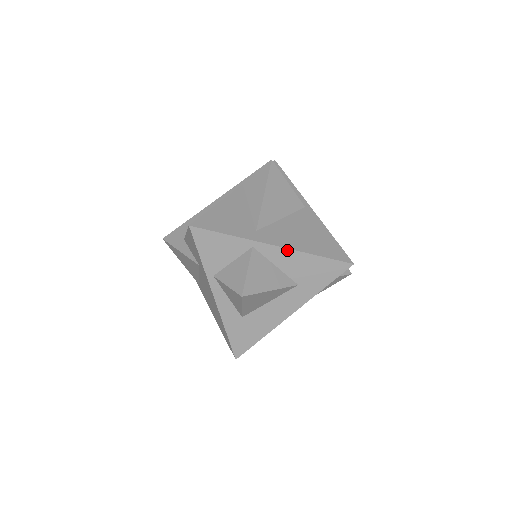
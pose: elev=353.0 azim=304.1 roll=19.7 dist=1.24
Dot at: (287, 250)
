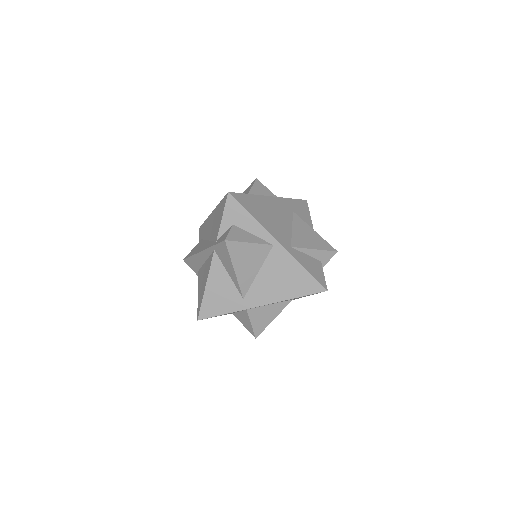
Dot at: (272, 303)
